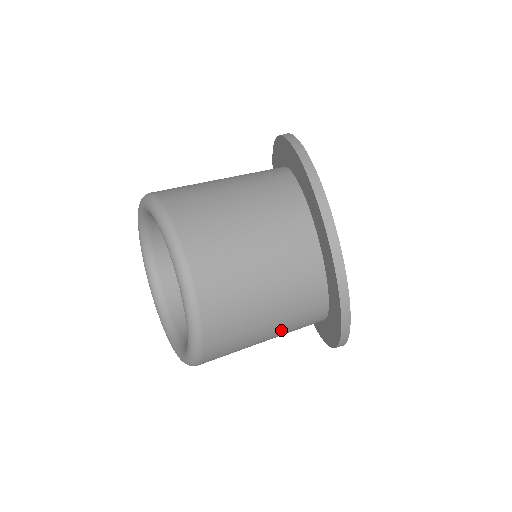
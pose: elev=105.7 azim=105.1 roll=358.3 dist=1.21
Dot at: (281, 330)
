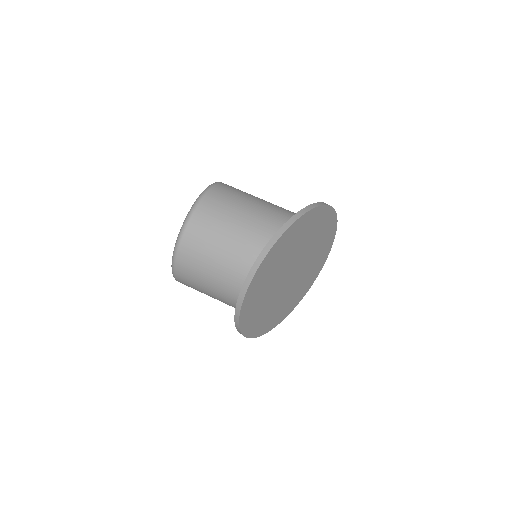
Dot at: occluded
